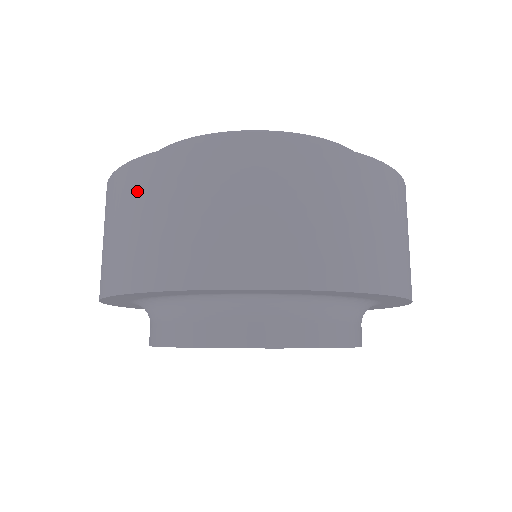
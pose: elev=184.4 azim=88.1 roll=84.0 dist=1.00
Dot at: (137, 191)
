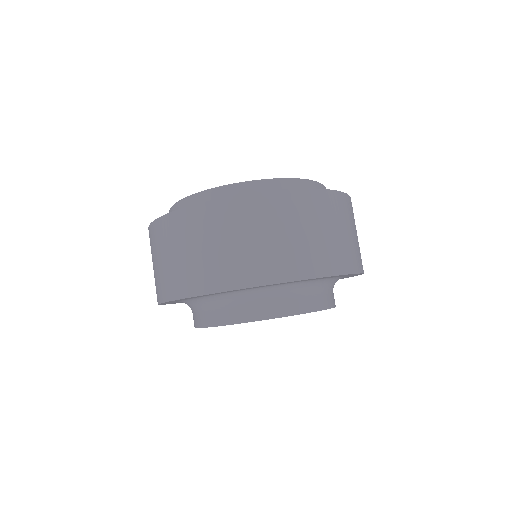
Dot at: (255, 217)
